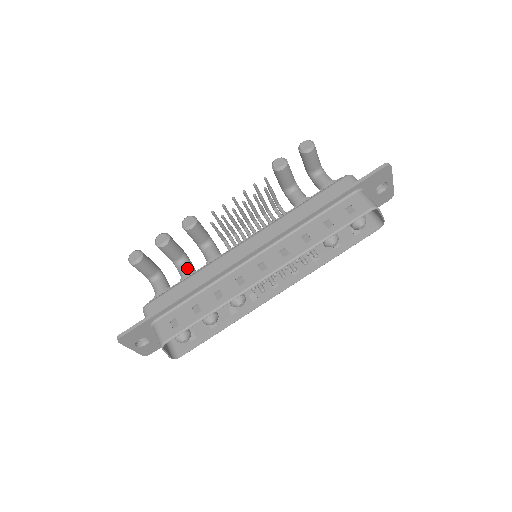
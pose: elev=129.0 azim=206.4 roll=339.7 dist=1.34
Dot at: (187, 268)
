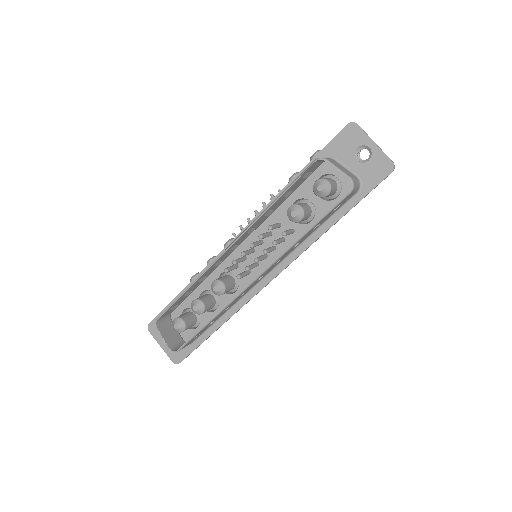
Dot at: occluded
